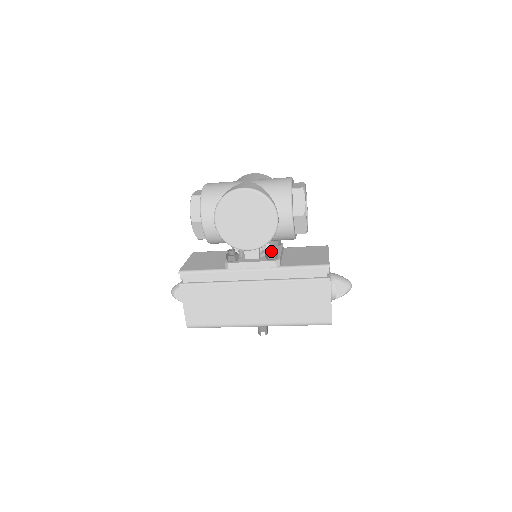
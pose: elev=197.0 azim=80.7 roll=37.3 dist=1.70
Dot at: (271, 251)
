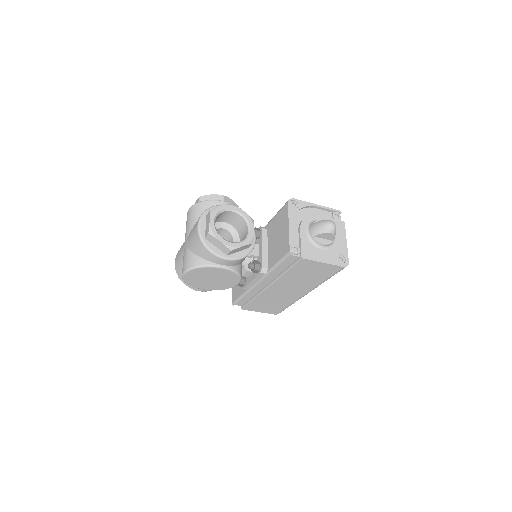
Dot at: (251, 269)
